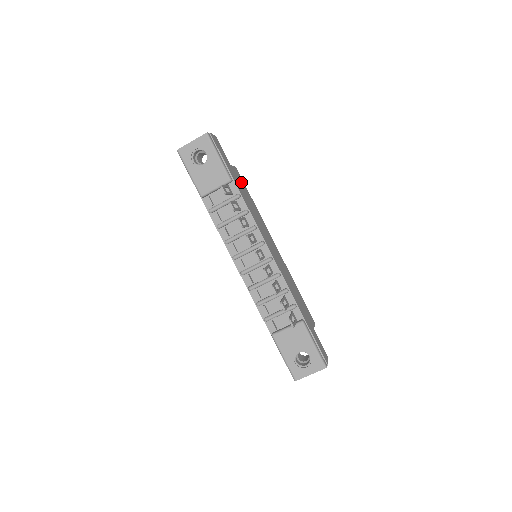
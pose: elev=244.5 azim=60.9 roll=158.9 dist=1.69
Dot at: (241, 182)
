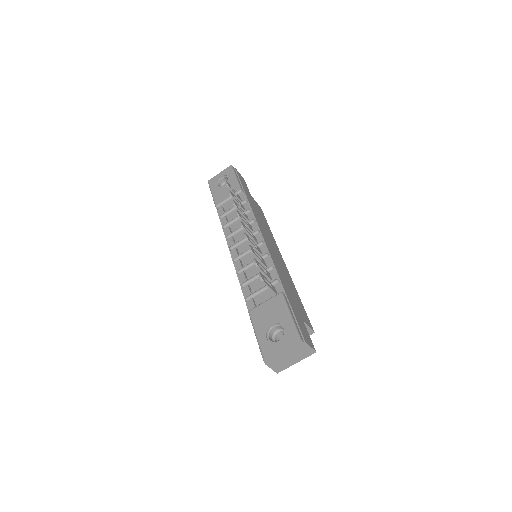
Dot at: (259, 210)
